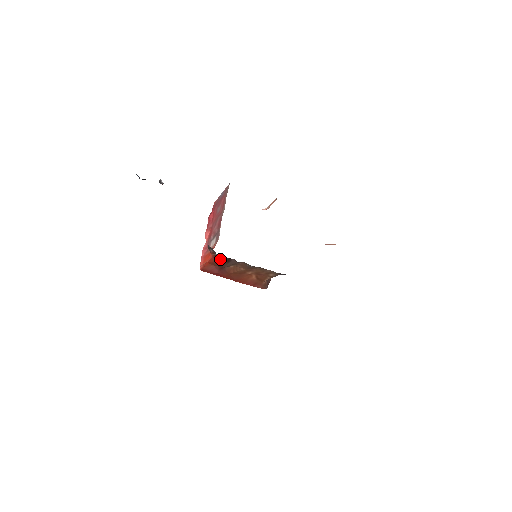
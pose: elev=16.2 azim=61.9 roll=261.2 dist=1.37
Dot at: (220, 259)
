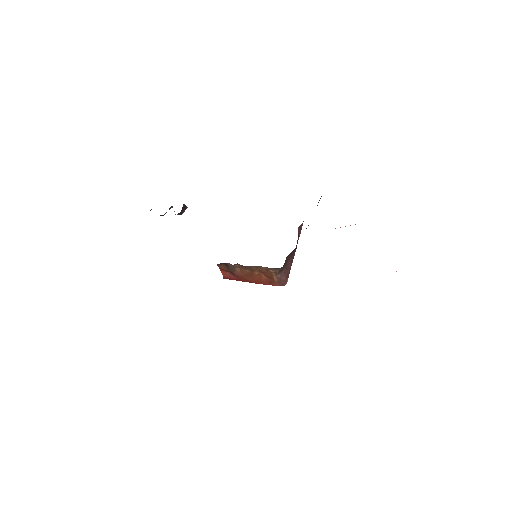
Dot at: (219, 265)
